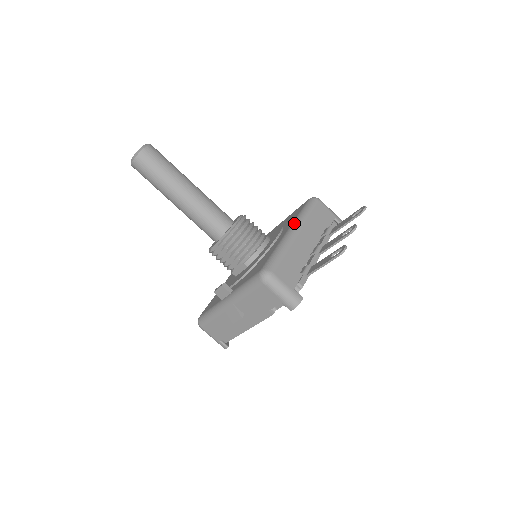
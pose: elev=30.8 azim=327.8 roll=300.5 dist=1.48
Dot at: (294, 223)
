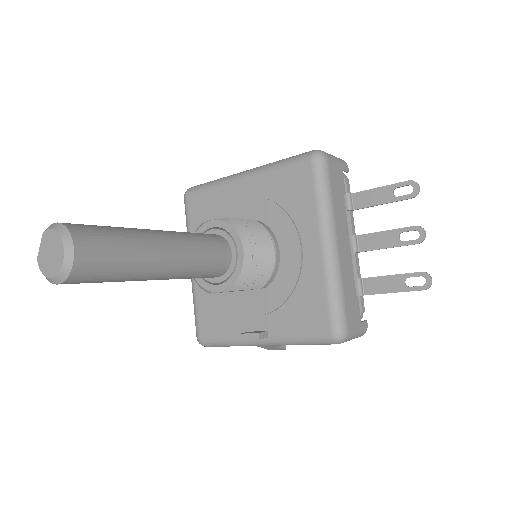
Dot at: (324, 227)
